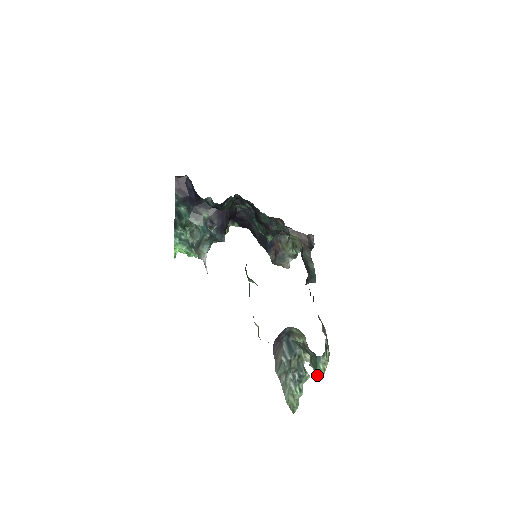
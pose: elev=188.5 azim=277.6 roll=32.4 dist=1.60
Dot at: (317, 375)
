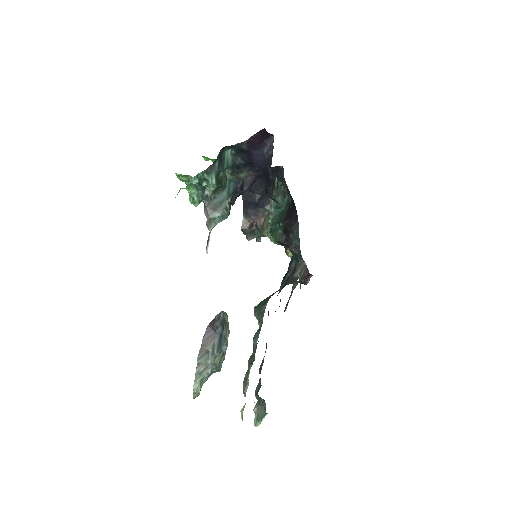
Dot at: (256, 423)
